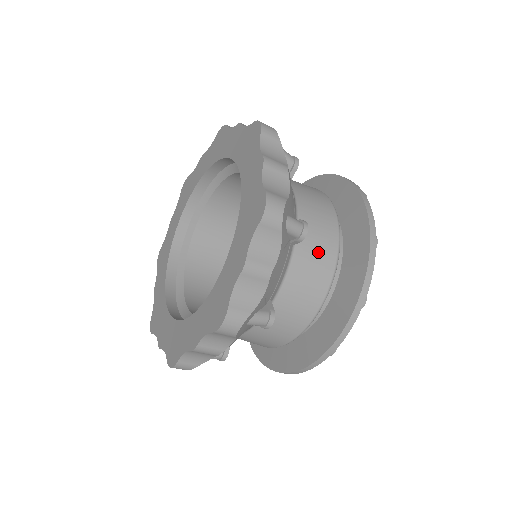
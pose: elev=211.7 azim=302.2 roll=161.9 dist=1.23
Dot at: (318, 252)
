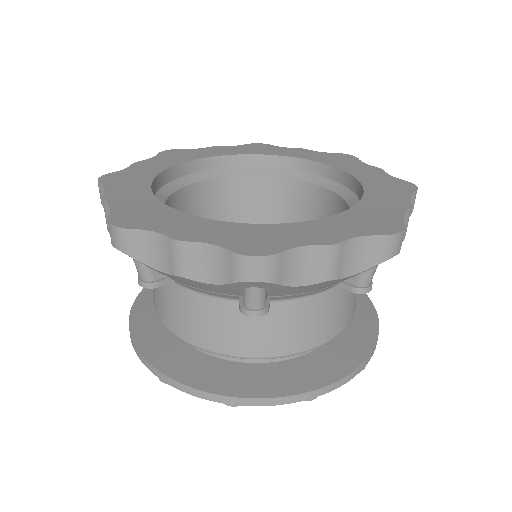
Dot at: (331, 317)
